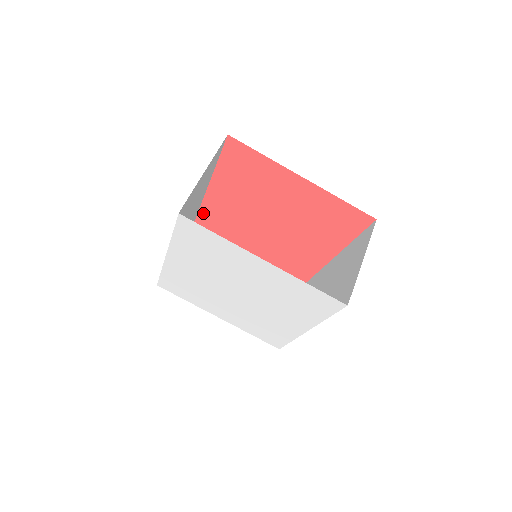
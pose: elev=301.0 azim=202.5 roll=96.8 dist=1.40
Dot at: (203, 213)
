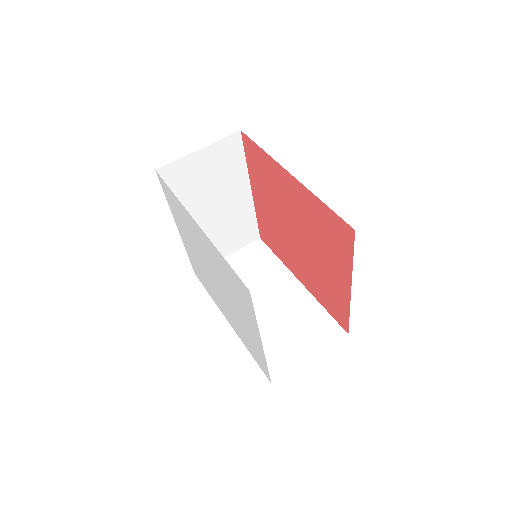
Dot at: (258, 149)
